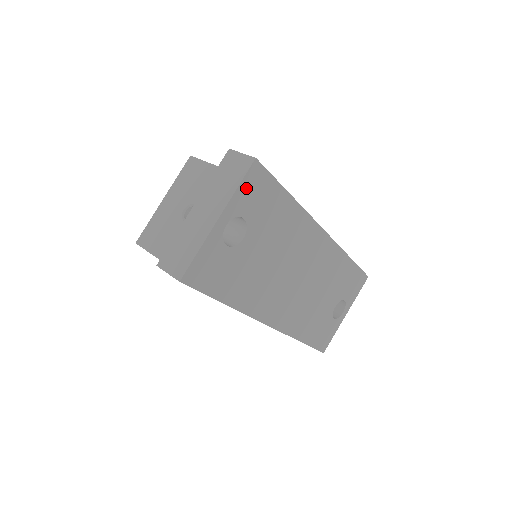
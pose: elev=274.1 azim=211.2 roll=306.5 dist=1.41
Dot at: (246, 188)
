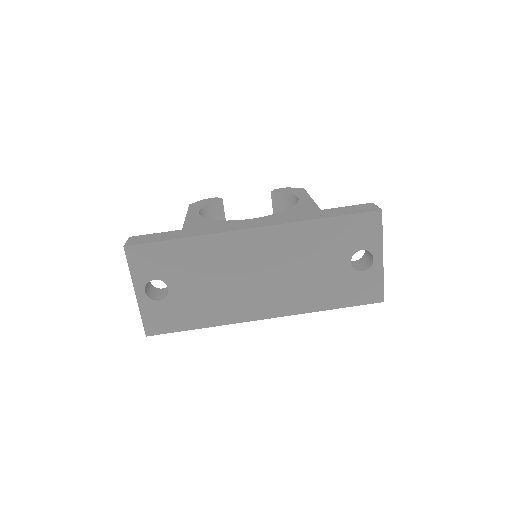
Dot at: (136, 265)
